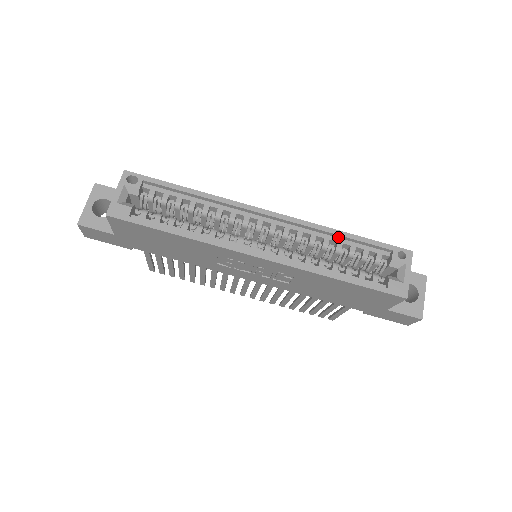
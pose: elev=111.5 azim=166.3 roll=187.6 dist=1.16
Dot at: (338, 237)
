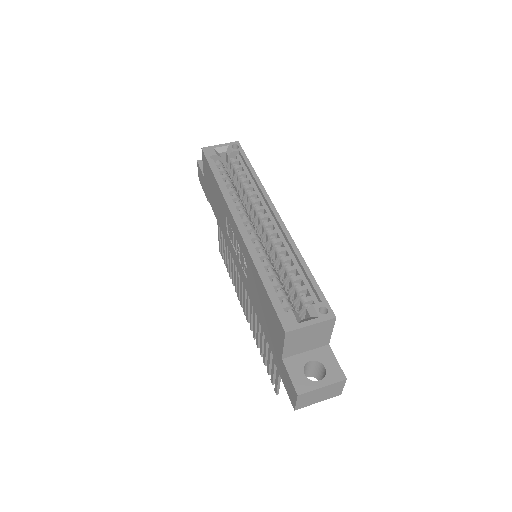
Dot at: (299, 263)
